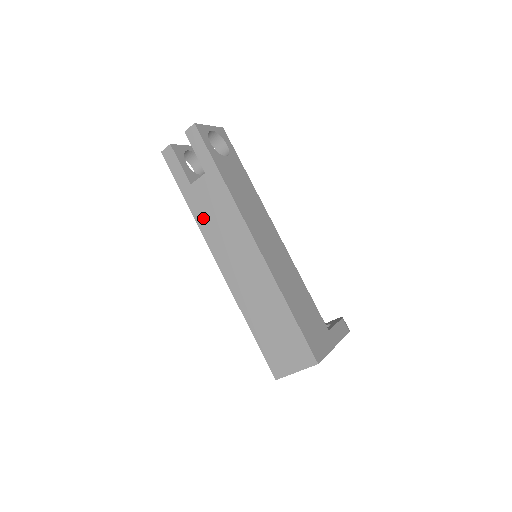
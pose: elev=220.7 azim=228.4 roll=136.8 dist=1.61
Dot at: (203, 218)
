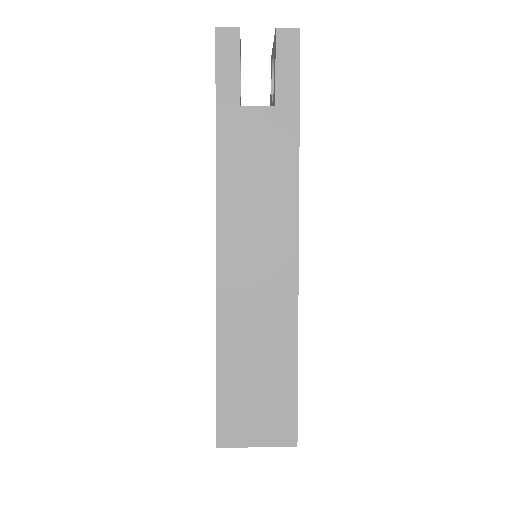
Dot at: (232, 166)
